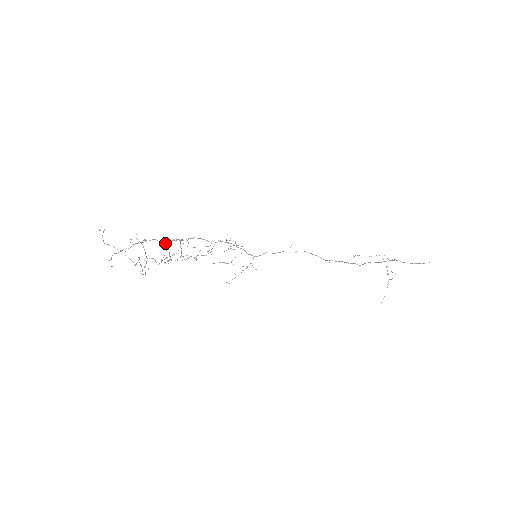
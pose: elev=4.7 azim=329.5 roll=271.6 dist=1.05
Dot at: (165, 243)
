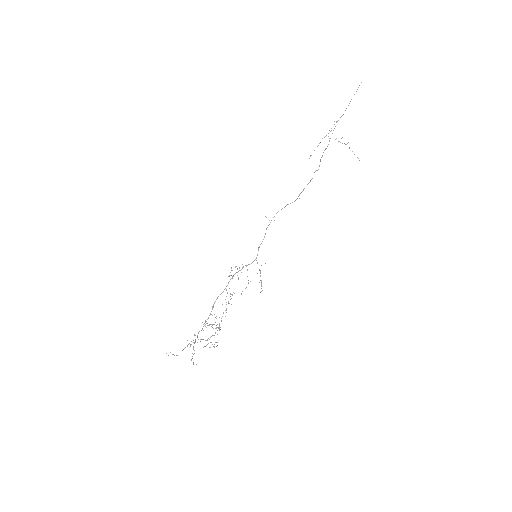
Dot at: (205, 324)
